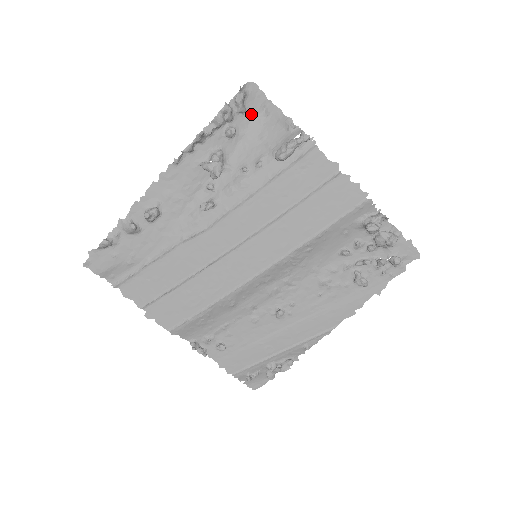
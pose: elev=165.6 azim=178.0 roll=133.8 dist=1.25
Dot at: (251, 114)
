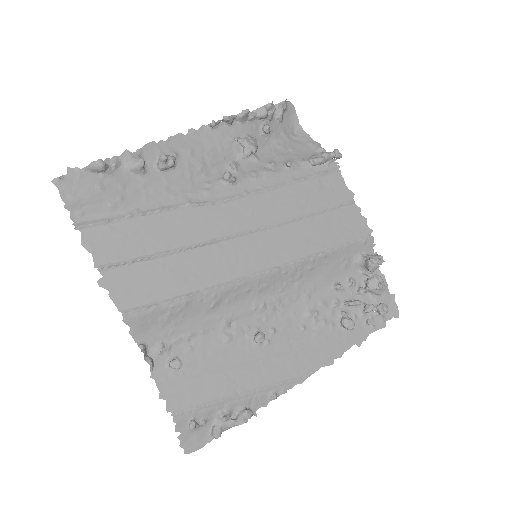
Dot at: (284, 127)
